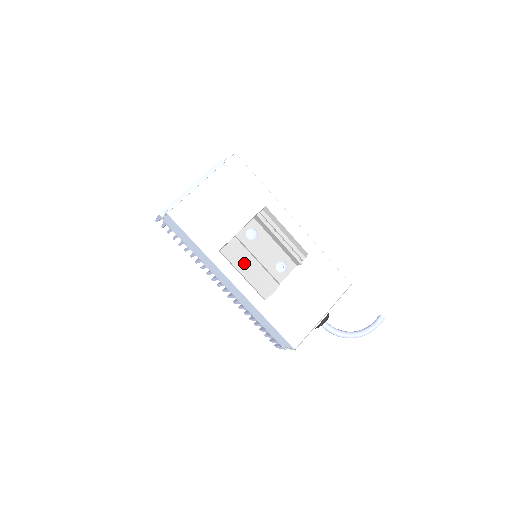
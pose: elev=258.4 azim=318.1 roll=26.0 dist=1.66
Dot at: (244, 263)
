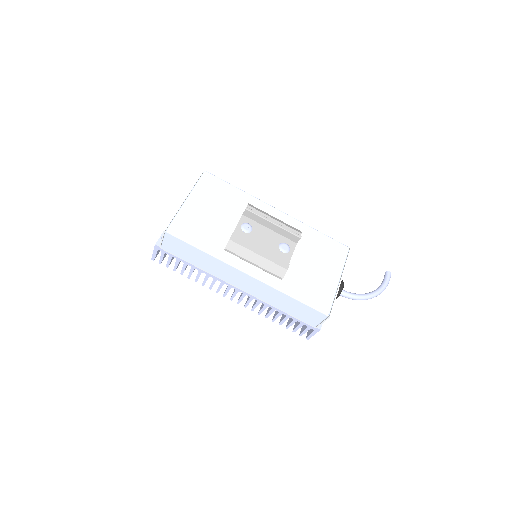
Dot at: (251, 251)
